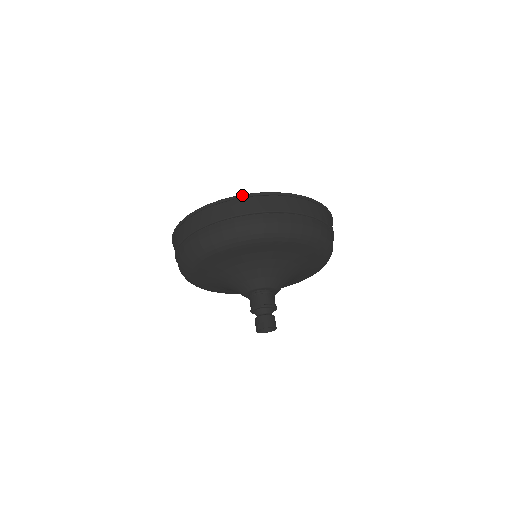
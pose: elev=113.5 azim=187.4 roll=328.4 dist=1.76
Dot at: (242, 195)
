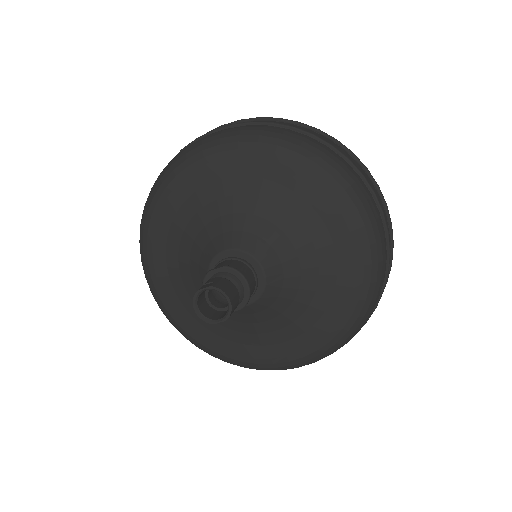
Dot at: (271, 117)
